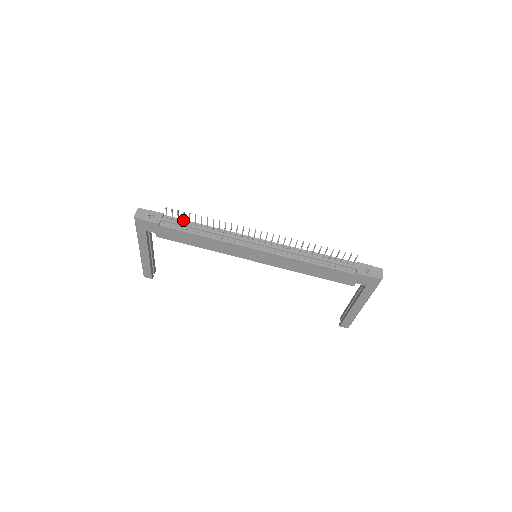
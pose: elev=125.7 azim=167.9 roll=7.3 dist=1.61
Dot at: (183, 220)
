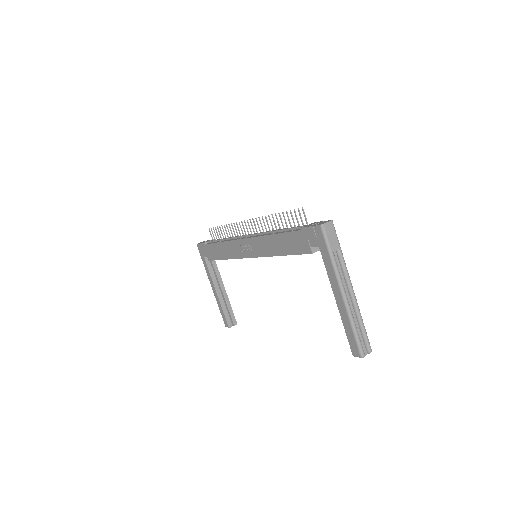
Dot at: occluded
